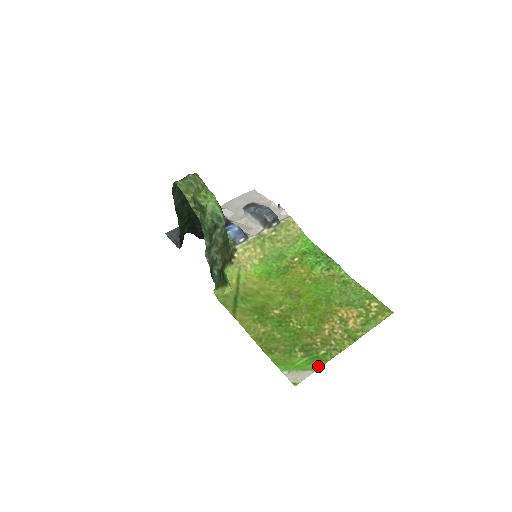
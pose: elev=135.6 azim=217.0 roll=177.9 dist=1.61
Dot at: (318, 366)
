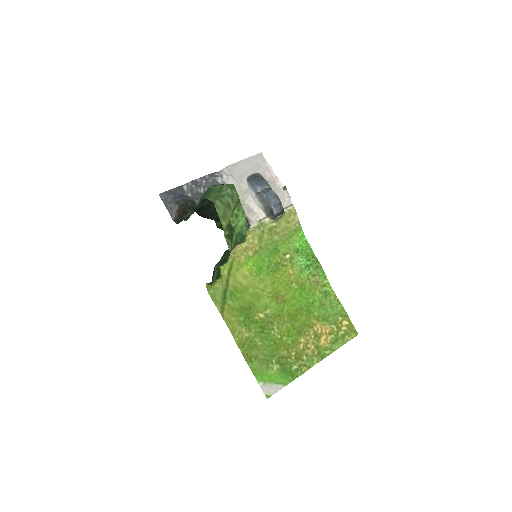
Dot at: (289, 381)
